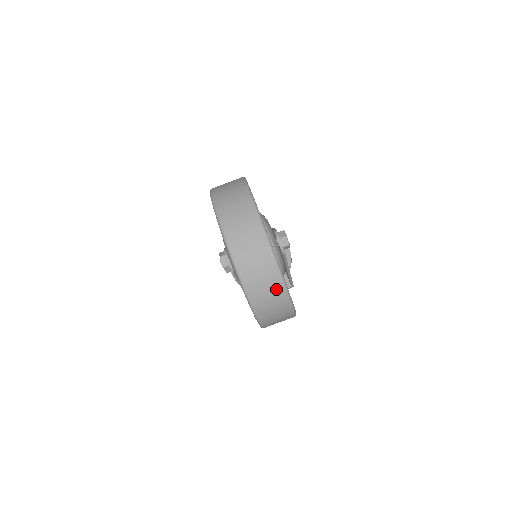
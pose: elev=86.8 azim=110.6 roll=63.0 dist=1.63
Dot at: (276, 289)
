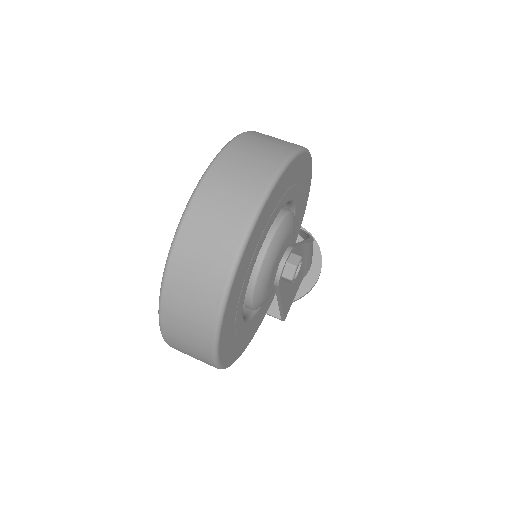
Dot at: (202, 327)
